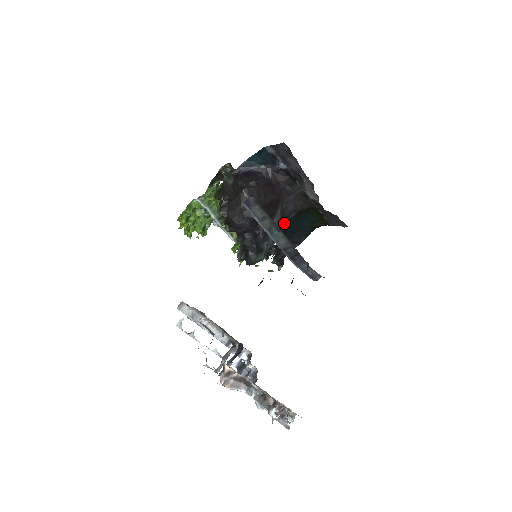
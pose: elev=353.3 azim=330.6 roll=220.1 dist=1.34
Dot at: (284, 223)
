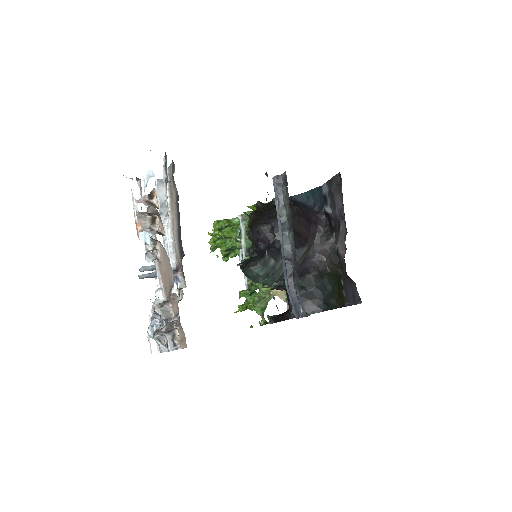
Dot at: (302, 277)
